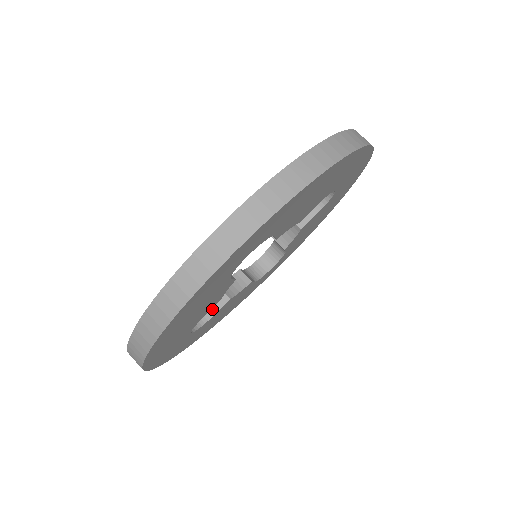
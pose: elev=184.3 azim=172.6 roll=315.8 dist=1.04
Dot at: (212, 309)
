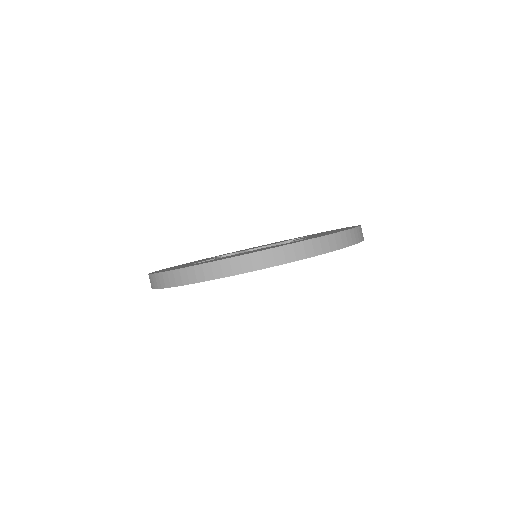
Dot at: occluded
